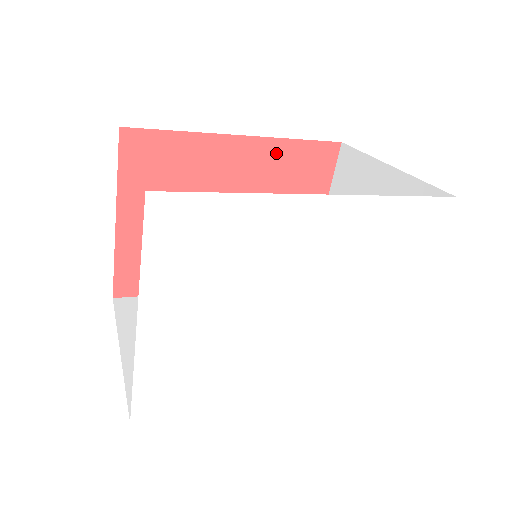
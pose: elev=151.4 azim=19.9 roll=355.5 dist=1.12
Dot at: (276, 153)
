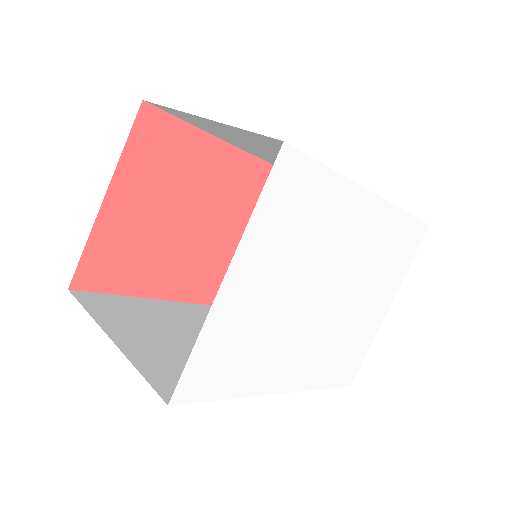
Dot at: (256, 172)
